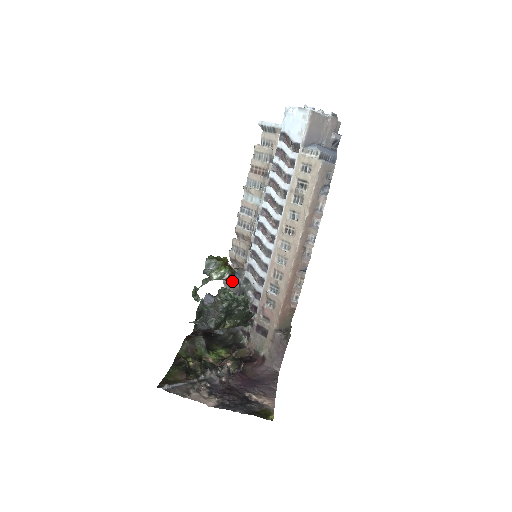
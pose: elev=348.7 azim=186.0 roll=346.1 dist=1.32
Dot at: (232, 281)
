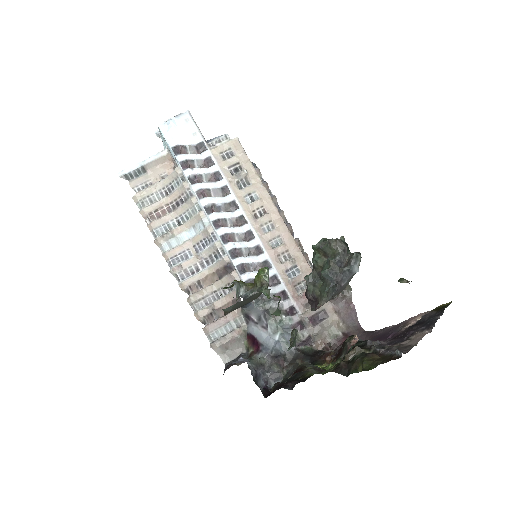
Dot at: (229, 334)
